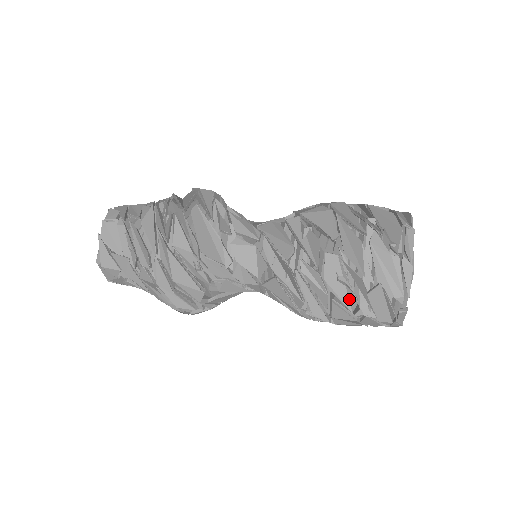
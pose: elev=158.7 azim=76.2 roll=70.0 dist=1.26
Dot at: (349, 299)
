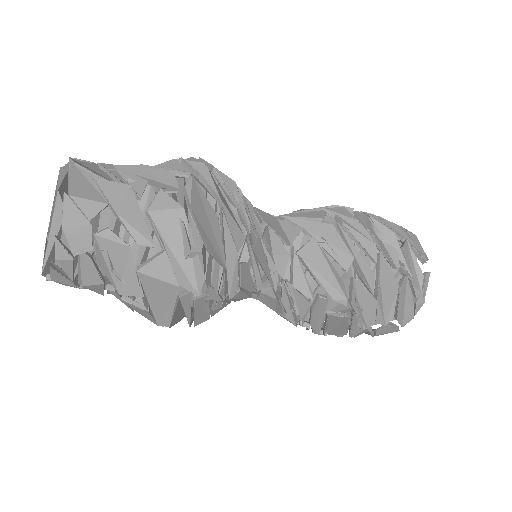
Dot at: (389, 254)
